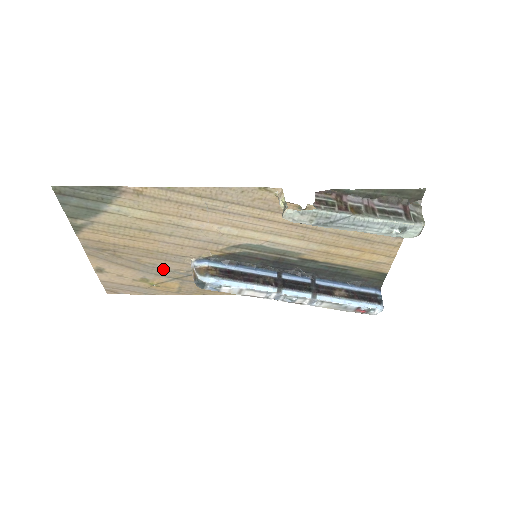
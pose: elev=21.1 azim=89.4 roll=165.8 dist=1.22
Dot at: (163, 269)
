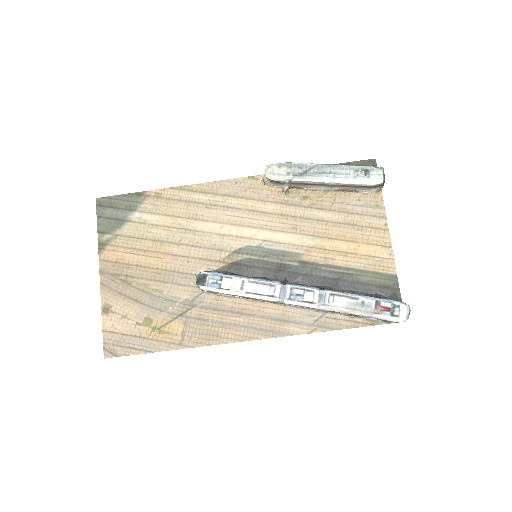
Dot at: (168, 299)
